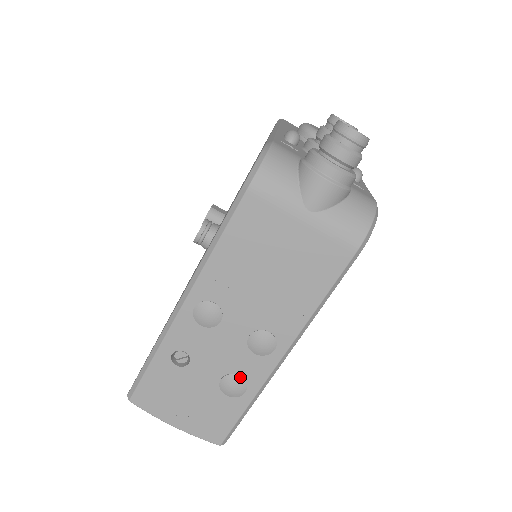
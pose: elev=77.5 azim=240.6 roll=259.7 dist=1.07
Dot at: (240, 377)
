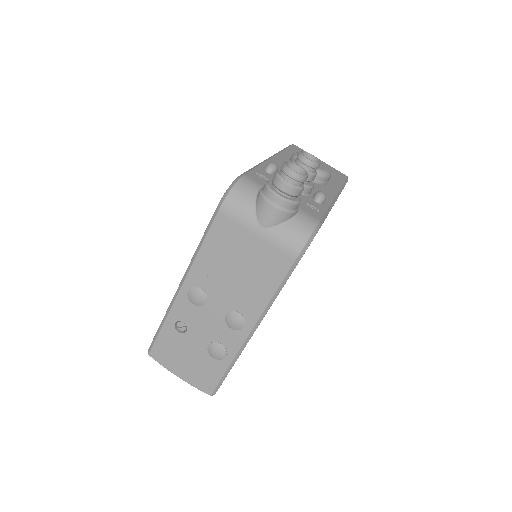
Dot at: (221, 345)
